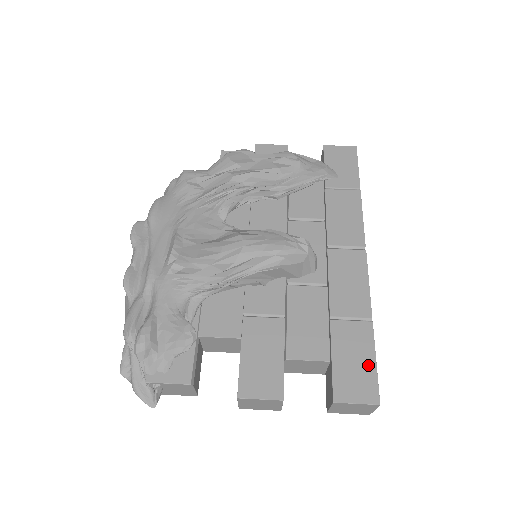
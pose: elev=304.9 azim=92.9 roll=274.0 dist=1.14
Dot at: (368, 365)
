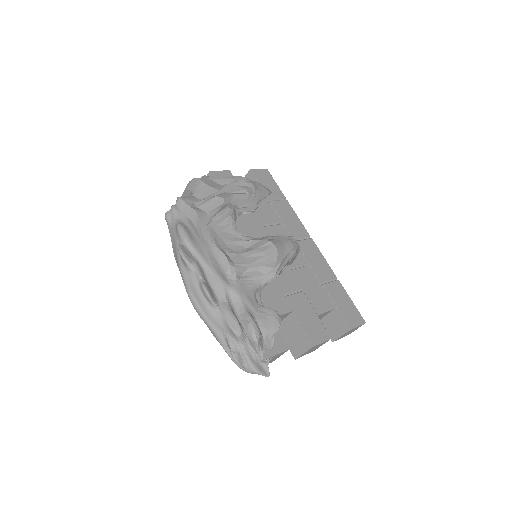
Dot at: (351, 304)
